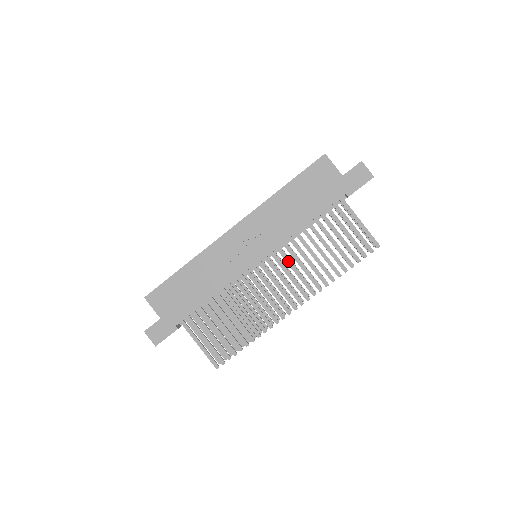
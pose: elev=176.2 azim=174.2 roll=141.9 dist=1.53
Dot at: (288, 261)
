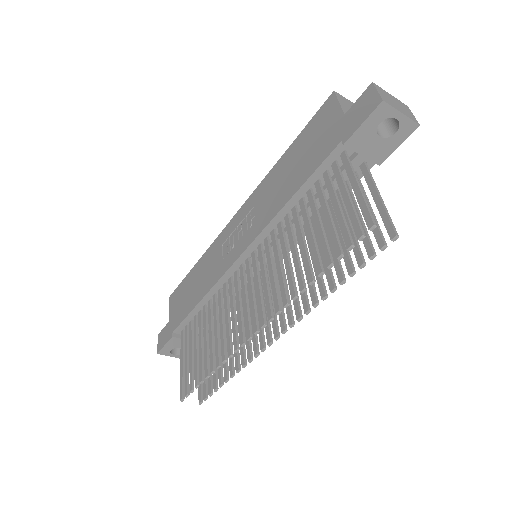
Dot at: (268, 258)
